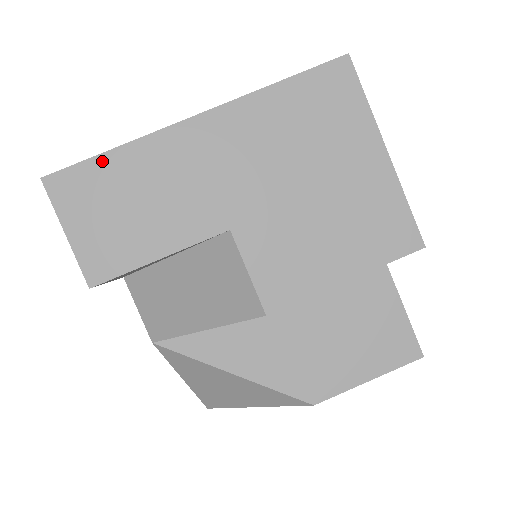
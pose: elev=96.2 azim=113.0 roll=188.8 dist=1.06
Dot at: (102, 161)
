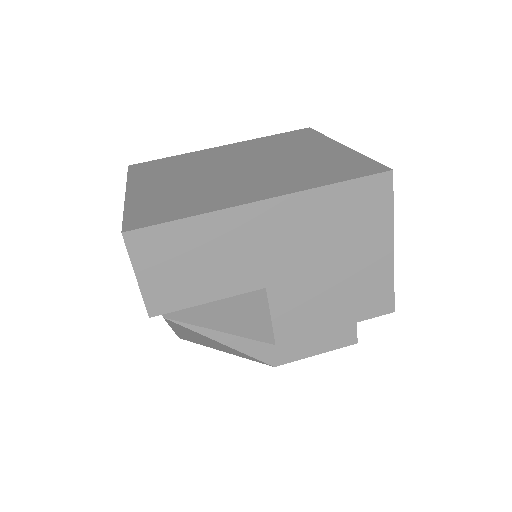
Dot at: (177, 226)
